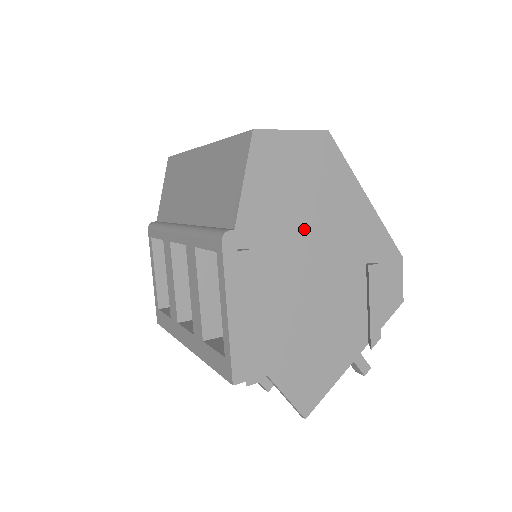
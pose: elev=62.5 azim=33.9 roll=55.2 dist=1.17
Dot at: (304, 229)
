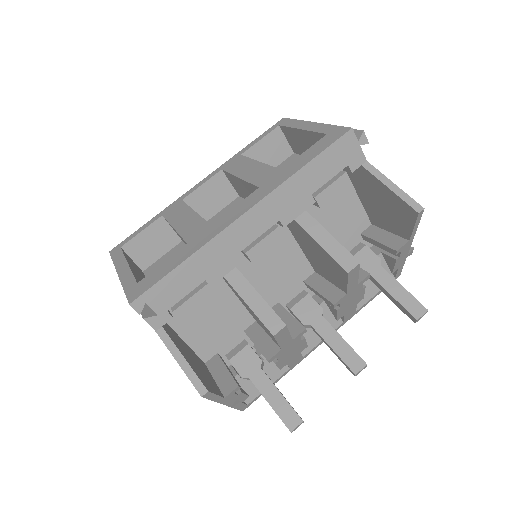
Dot at: occluded
